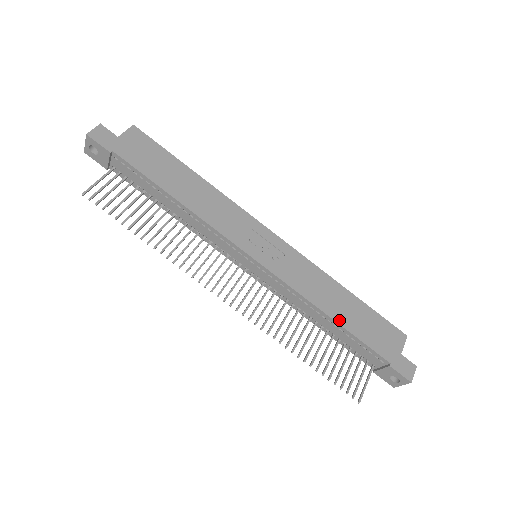
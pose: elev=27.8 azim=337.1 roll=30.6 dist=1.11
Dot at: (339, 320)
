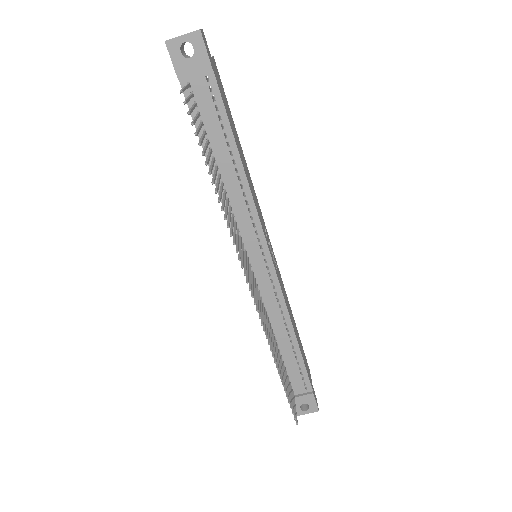
Dot at: (298, 342)
